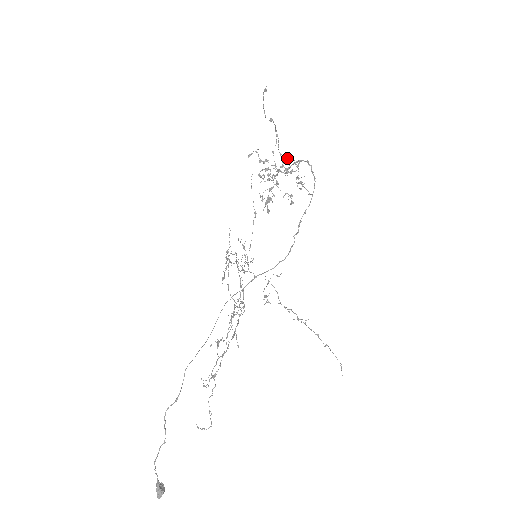
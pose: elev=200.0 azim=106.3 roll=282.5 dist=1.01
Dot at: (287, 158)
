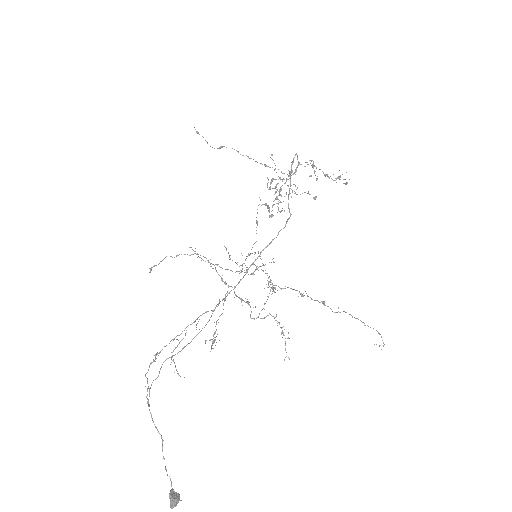
Dot at: occluded
